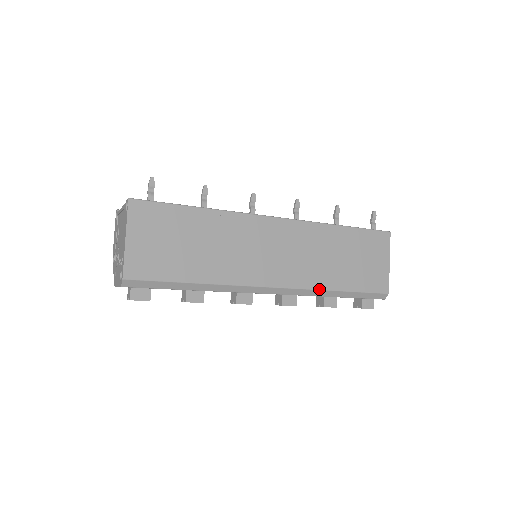
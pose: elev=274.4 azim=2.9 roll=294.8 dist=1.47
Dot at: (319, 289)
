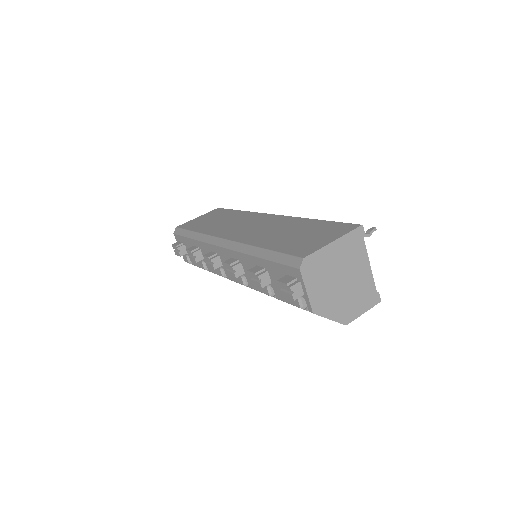
Dot at: (249, 244)
